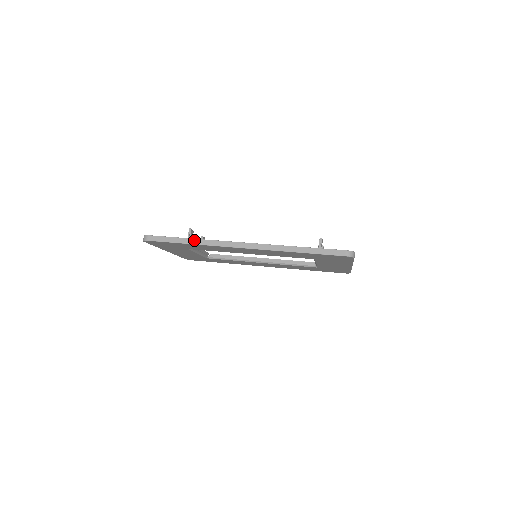
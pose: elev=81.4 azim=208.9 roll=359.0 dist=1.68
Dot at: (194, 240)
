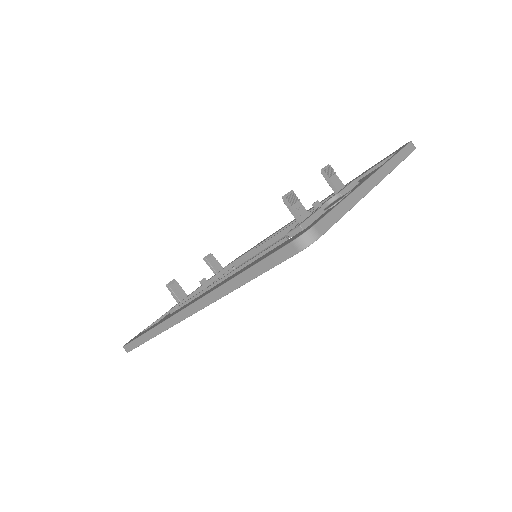
Dot at: (151, 332)
